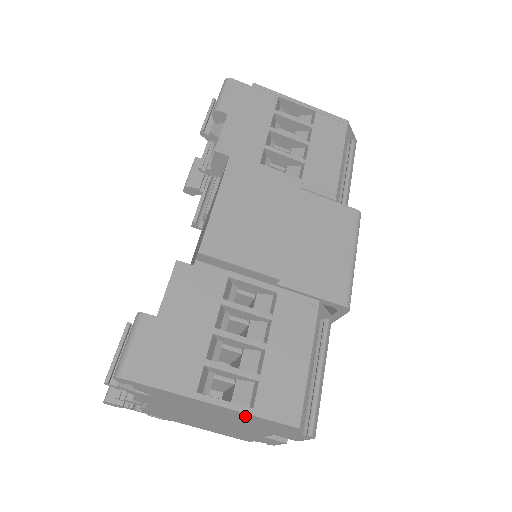
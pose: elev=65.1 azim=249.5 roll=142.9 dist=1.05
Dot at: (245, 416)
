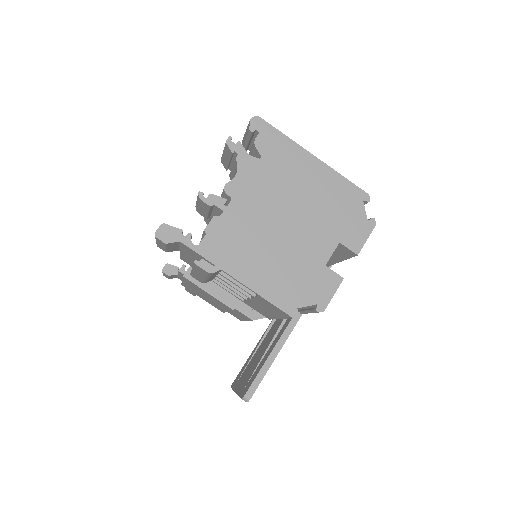
Dot at: (331, 181)
